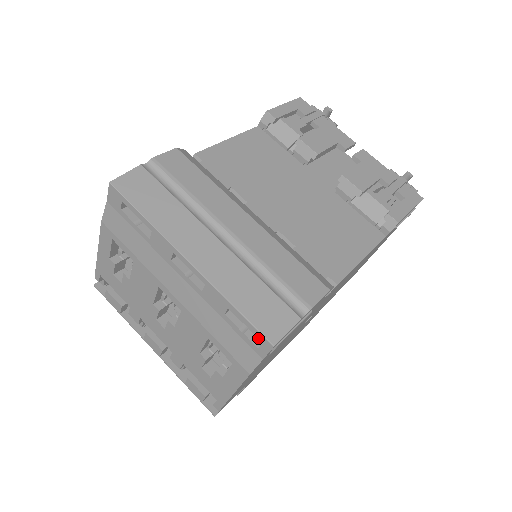
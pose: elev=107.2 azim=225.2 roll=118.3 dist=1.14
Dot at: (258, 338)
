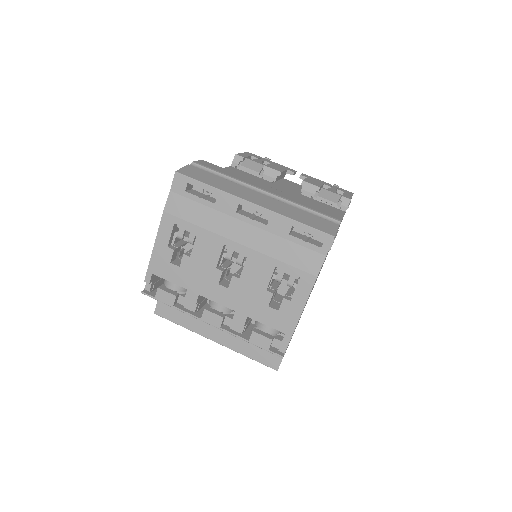
Dot at: occluded
